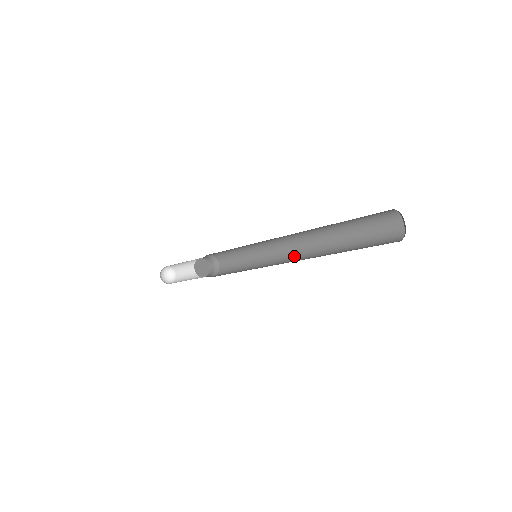
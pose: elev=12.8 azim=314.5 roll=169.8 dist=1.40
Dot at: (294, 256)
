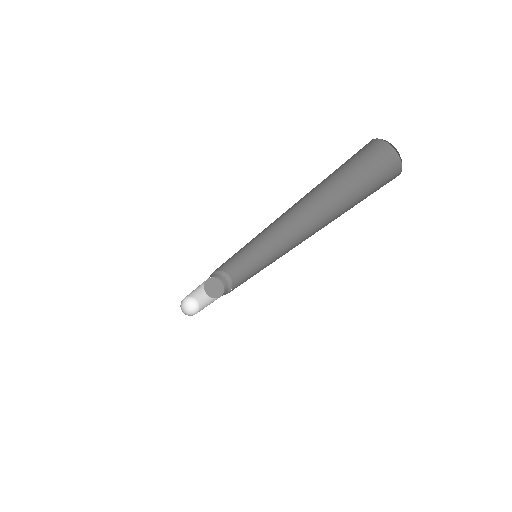
Dot at: (293, 235)
